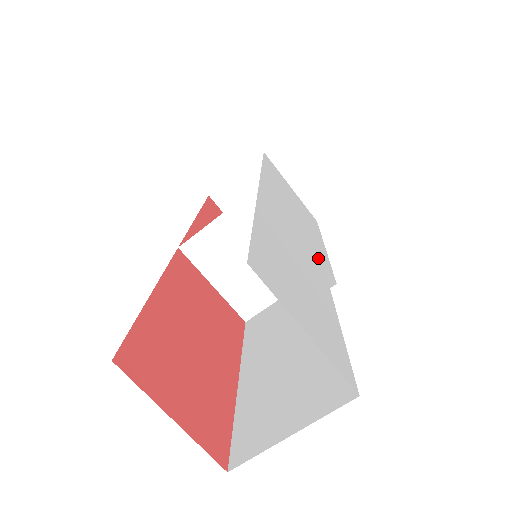
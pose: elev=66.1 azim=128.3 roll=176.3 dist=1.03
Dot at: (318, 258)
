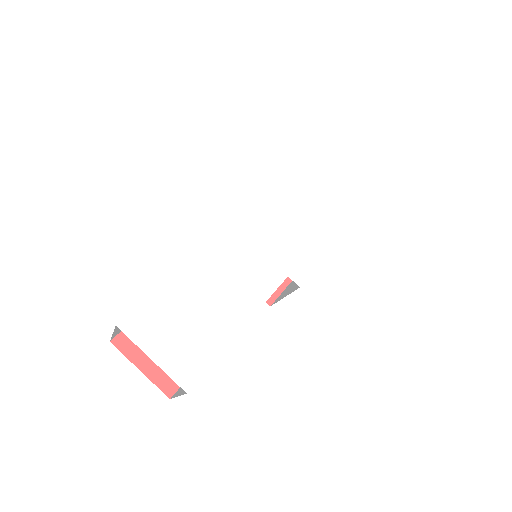
Dot at: (287, 267)
